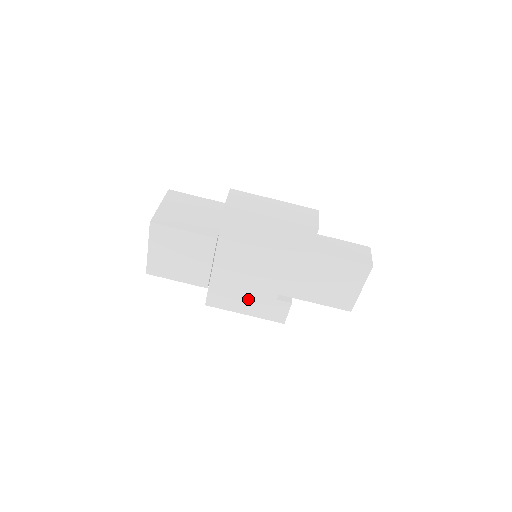
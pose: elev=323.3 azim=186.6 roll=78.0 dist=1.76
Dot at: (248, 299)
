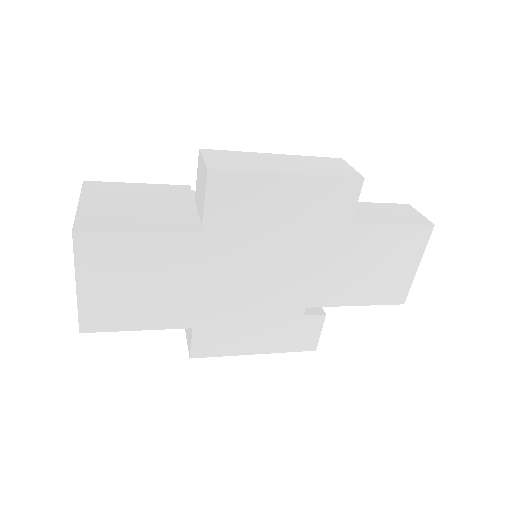
Dot at: (259, 328)
